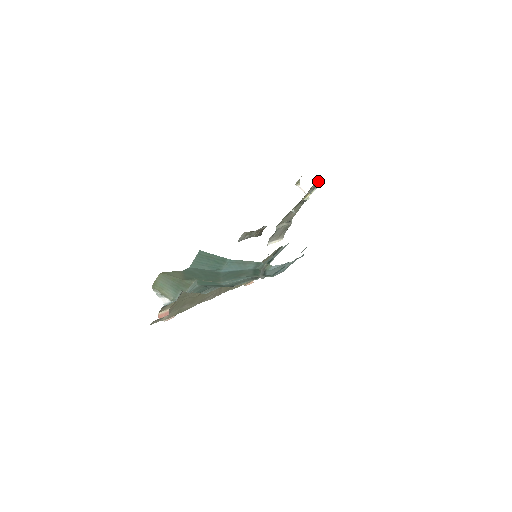
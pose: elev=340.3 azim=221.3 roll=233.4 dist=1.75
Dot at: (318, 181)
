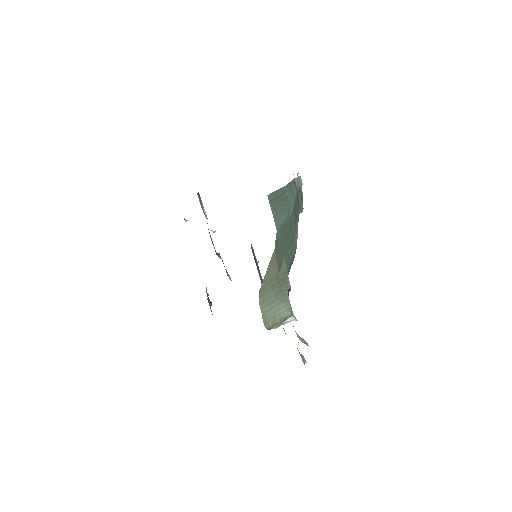
Dot at: (197, 194)
